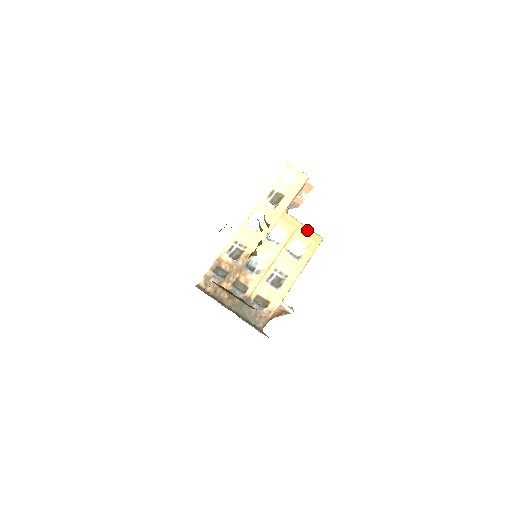
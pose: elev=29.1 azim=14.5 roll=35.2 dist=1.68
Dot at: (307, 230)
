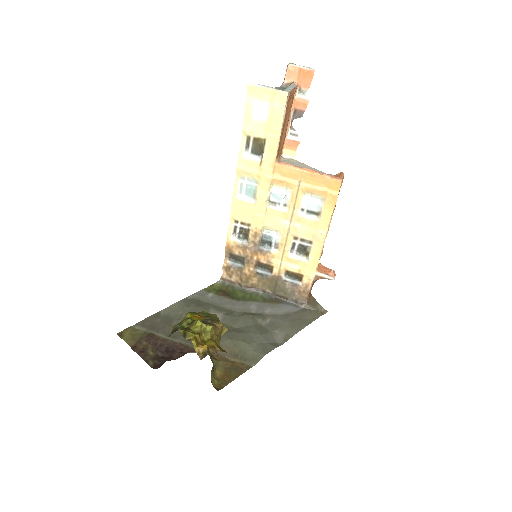
Dot at: (315, 176)
